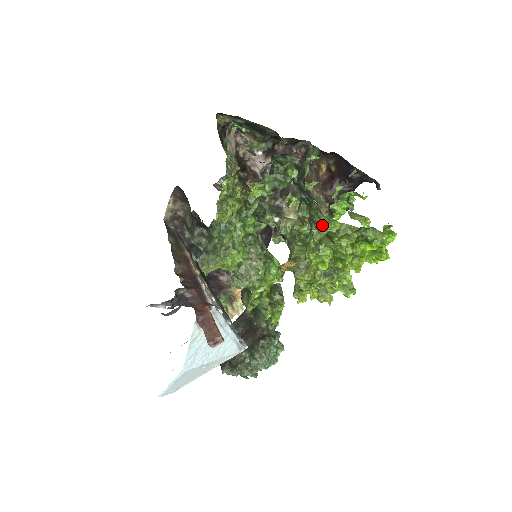
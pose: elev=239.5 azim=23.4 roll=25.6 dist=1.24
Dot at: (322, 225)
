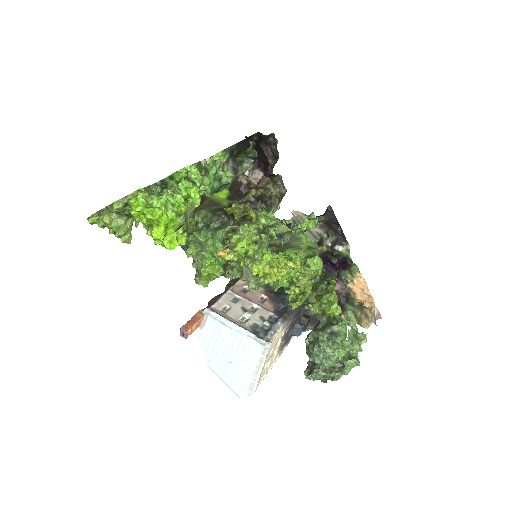
Dot at: (96, 223)
